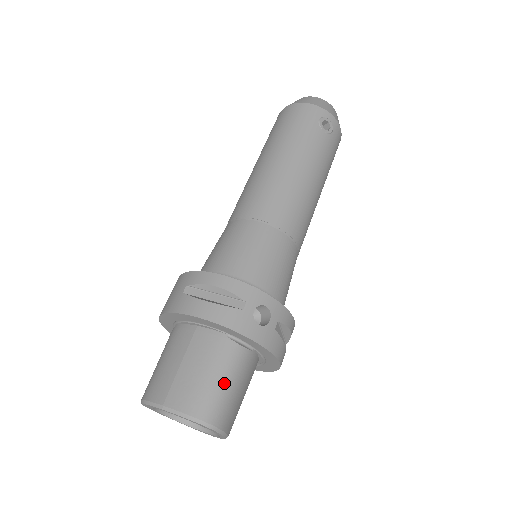
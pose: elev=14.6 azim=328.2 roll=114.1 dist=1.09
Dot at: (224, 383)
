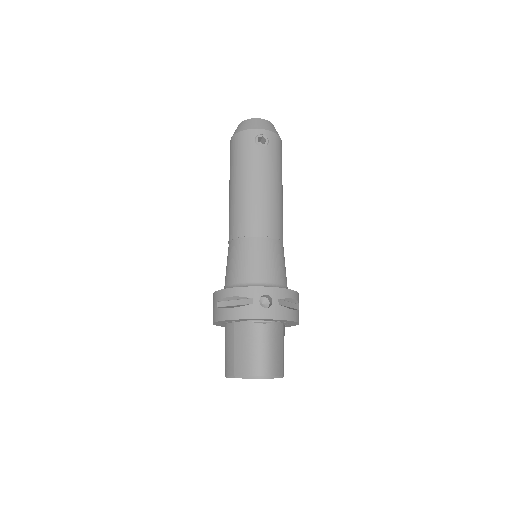
Dot at: (262, 350)
